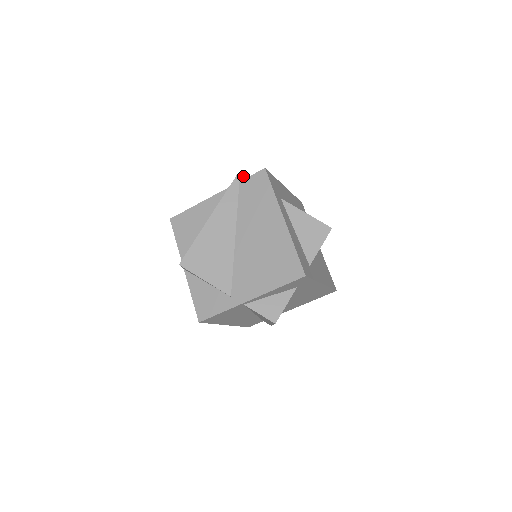
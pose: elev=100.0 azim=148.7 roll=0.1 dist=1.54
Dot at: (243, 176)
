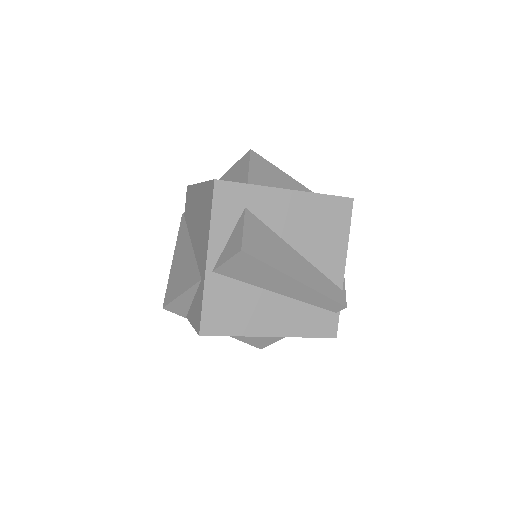
Dot at: occluded
